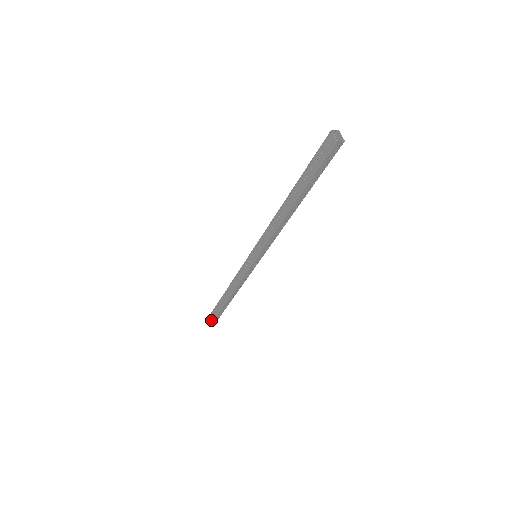
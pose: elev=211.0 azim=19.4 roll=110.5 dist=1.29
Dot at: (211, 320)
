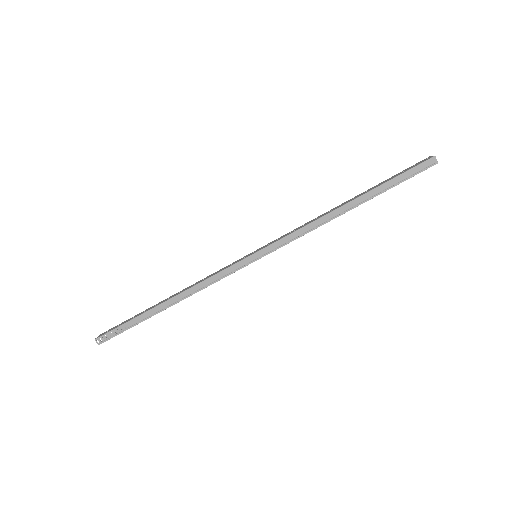
Dot at: (101, 335)
